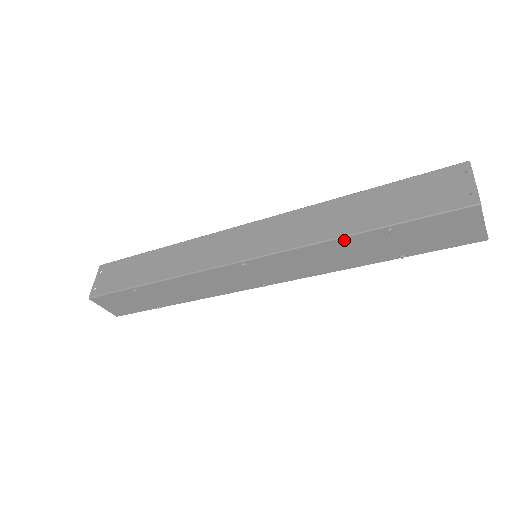
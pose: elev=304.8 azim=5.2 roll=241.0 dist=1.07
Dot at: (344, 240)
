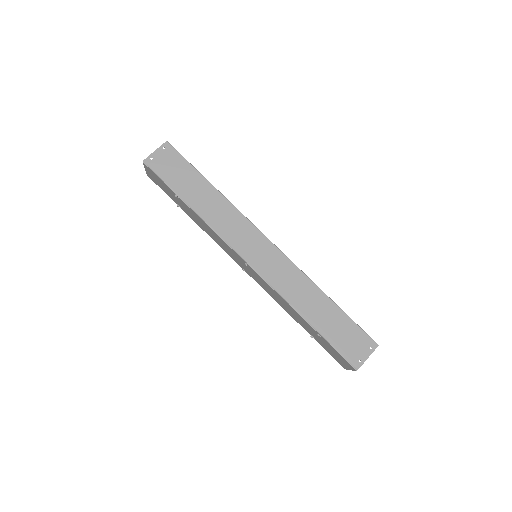
Dot at: (299, 314)
